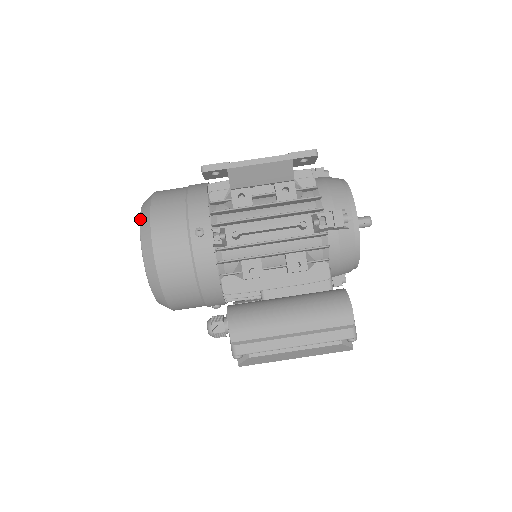
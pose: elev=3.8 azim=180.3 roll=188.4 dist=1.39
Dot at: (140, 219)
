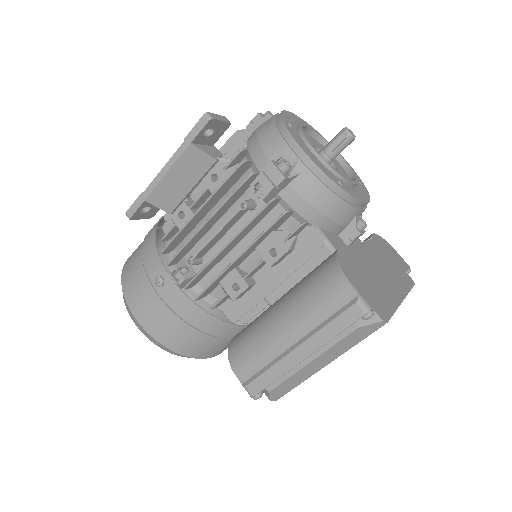
Dot at: occluded
